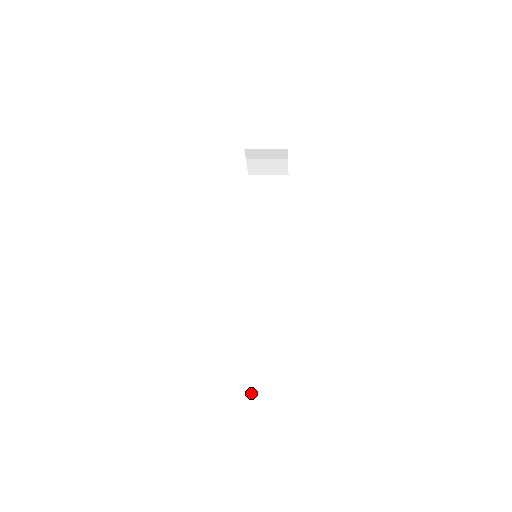
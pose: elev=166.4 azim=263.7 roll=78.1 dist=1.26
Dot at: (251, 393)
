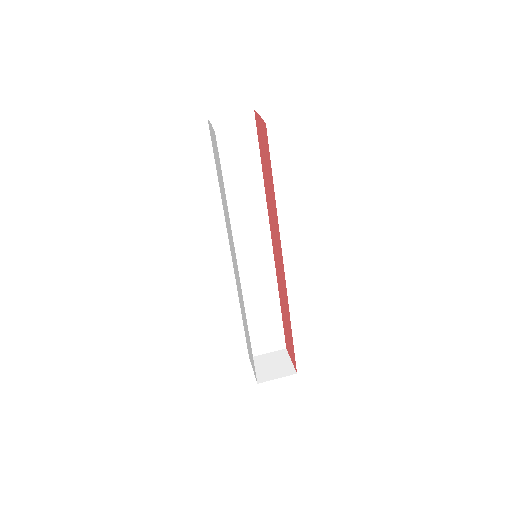
Dot at: (271, 341)
